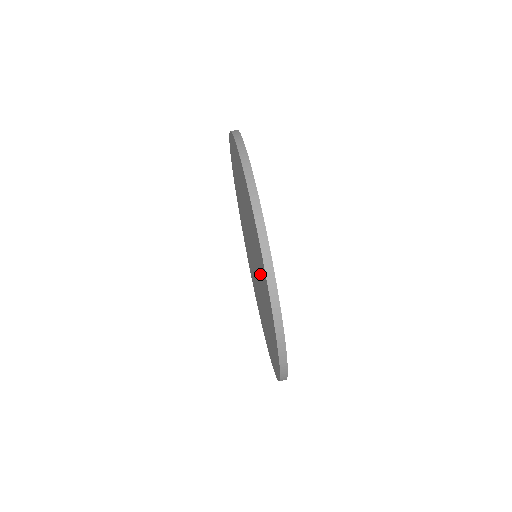
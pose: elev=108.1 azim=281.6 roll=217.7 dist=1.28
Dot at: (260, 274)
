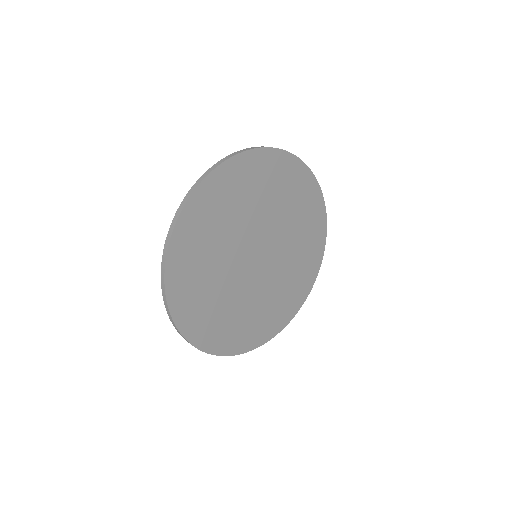
Dot at: occluded
